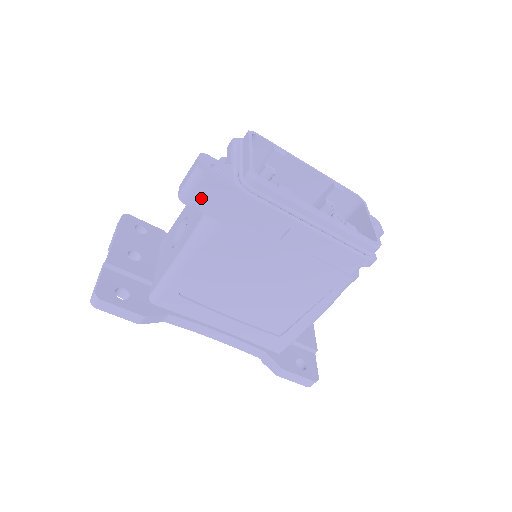
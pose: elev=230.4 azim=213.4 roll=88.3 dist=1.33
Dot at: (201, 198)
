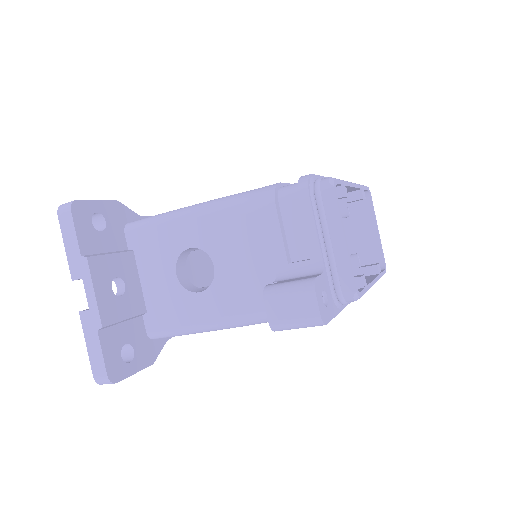
Dot at: occluded
